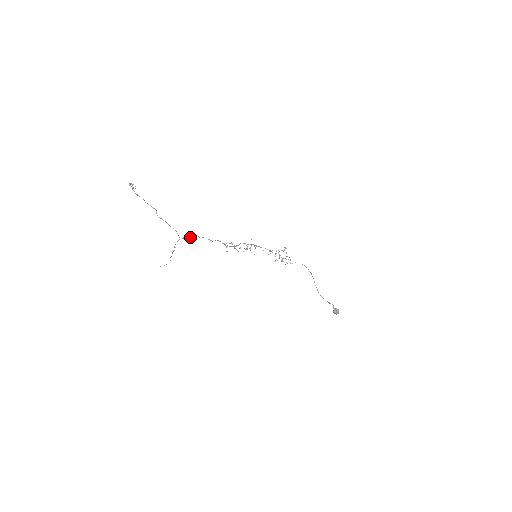
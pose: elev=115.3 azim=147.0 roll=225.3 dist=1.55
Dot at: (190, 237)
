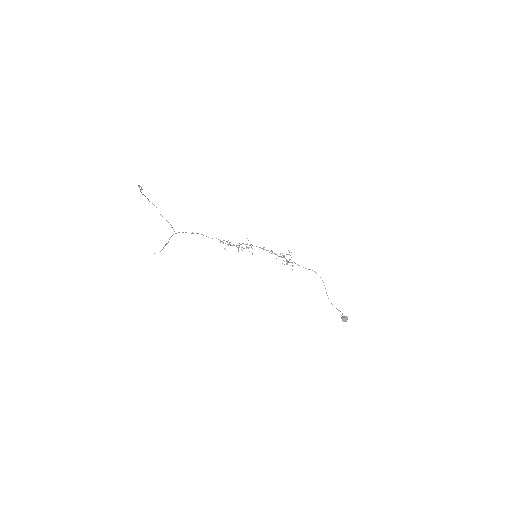
Dot at: (186, 232)
